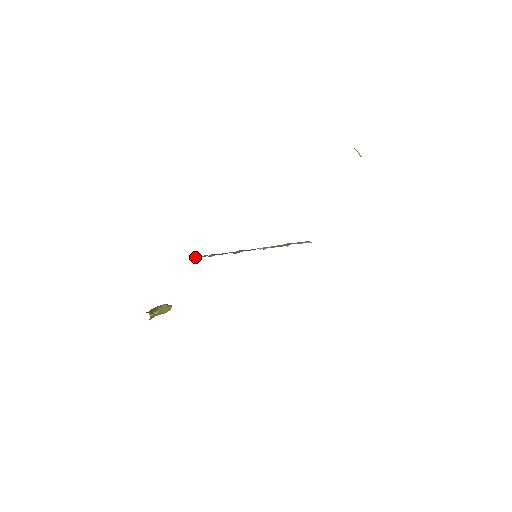
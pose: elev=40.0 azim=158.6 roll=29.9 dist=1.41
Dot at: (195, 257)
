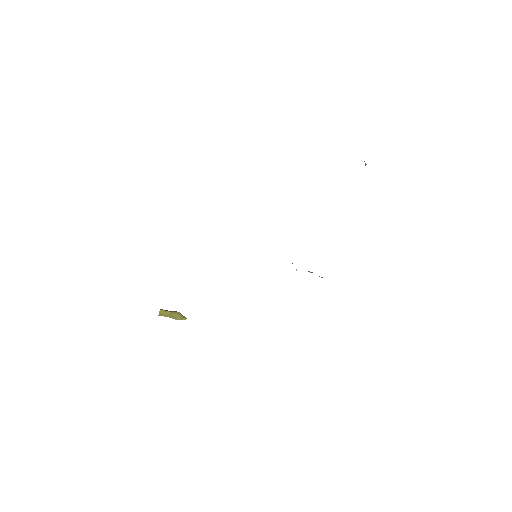
Dot at: occluded
